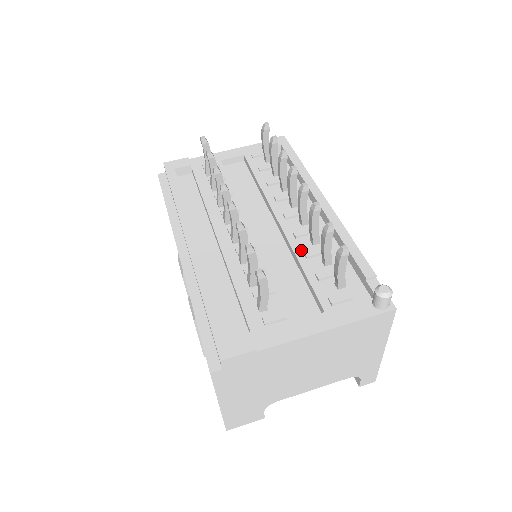
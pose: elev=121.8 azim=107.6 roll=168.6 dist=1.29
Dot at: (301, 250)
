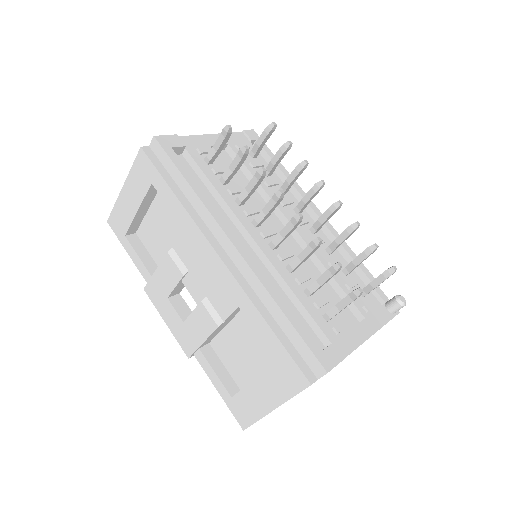
Dot at: (324, 259)
